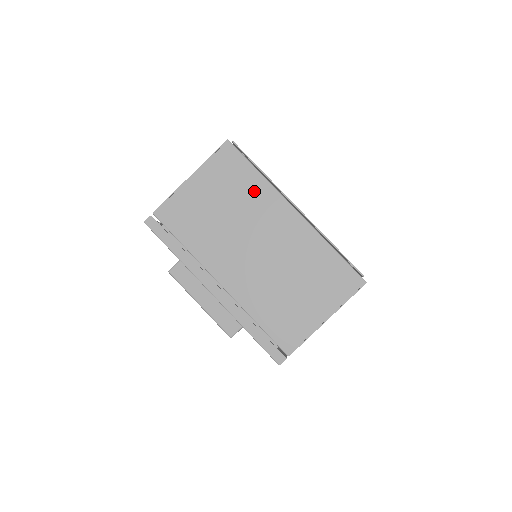
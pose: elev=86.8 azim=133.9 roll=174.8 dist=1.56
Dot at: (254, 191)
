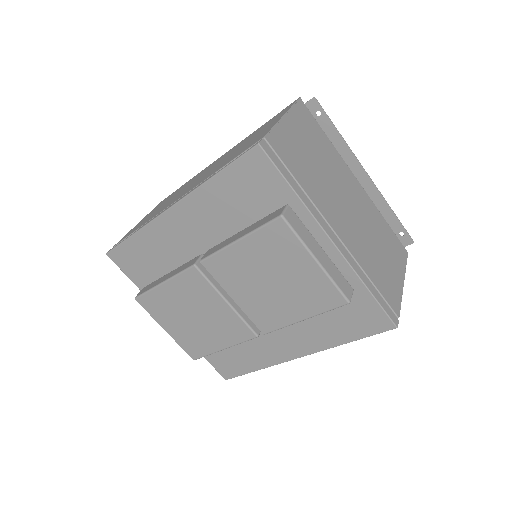
Dot at: (330, 151)
